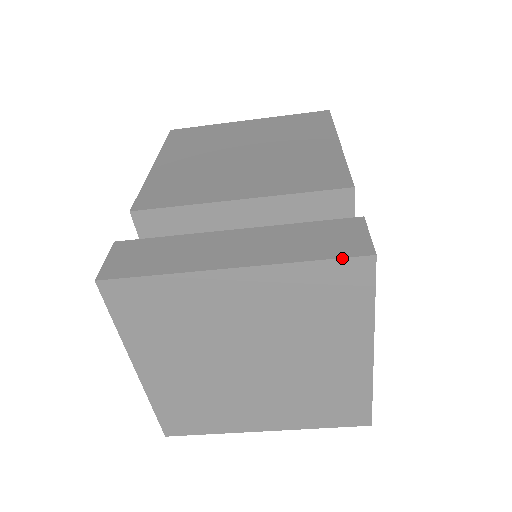
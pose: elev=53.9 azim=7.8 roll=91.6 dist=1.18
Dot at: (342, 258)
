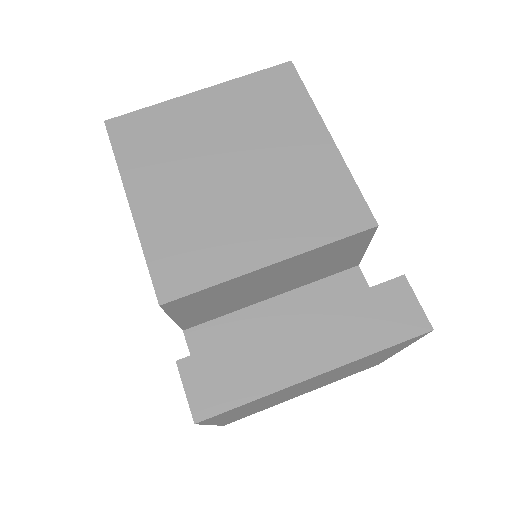
Dot at: (407, 340)
